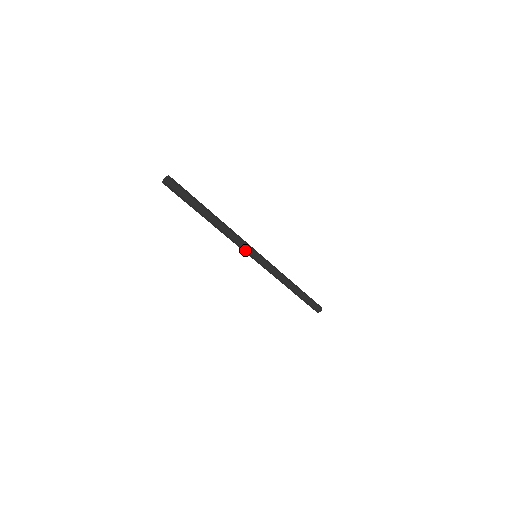
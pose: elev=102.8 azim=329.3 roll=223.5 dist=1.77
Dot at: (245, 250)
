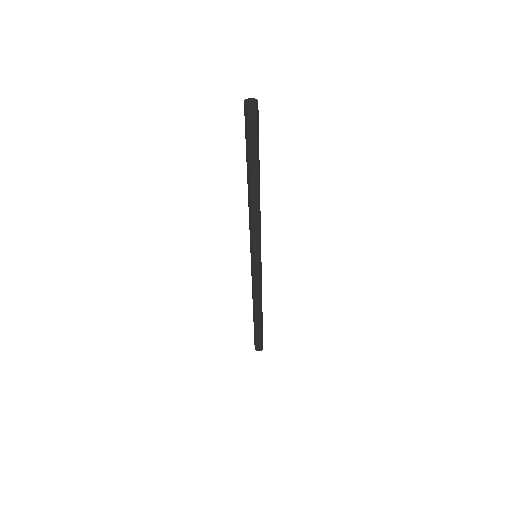
Dot at: (257, 243)
